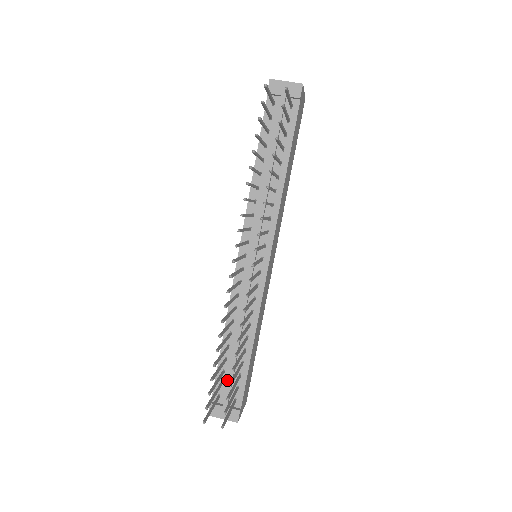
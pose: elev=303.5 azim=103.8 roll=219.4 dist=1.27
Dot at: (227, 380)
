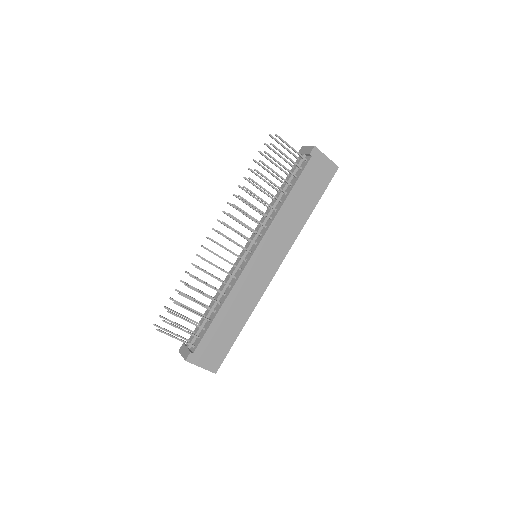
Dot at: (199, 331)
